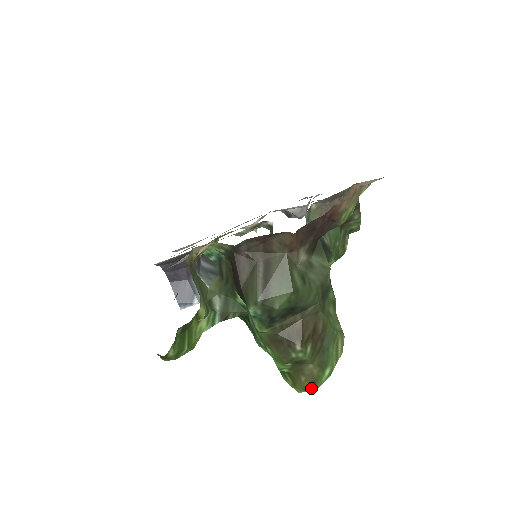
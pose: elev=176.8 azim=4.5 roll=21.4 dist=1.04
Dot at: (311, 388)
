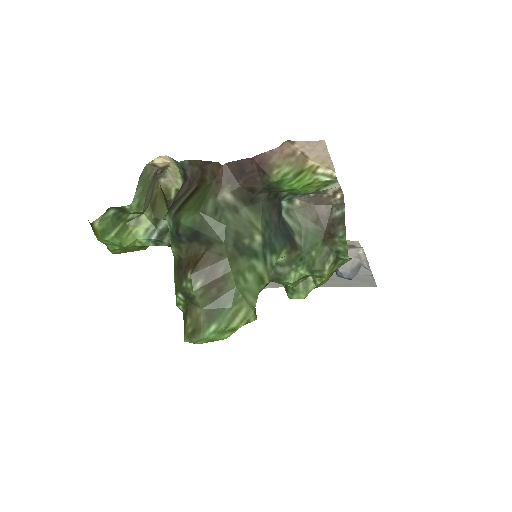
Dot at: (192, 336)
